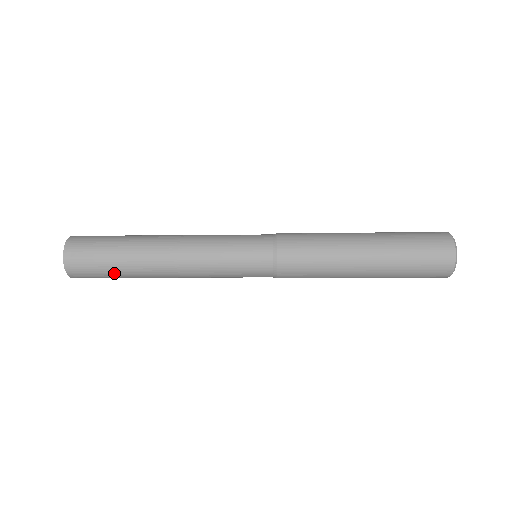
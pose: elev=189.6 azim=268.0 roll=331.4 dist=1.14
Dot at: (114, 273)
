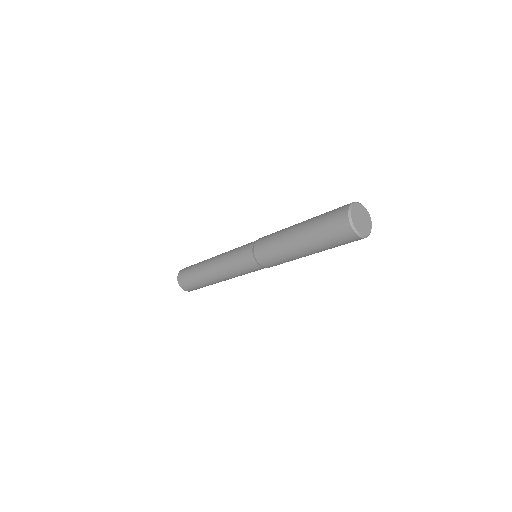
Dot at: (195, 282)
